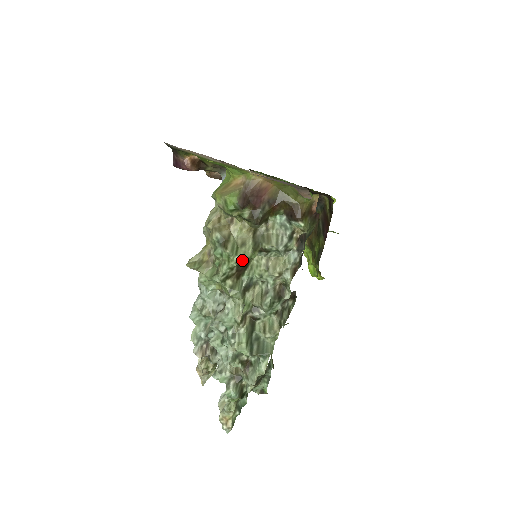
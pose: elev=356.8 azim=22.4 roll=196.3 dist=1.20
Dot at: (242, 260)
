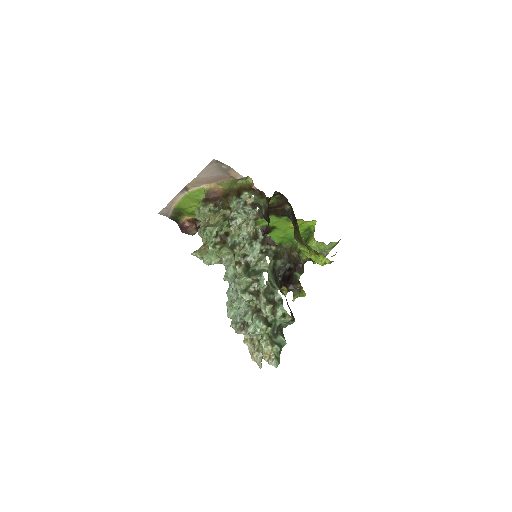
Dot at: (218, 227)
